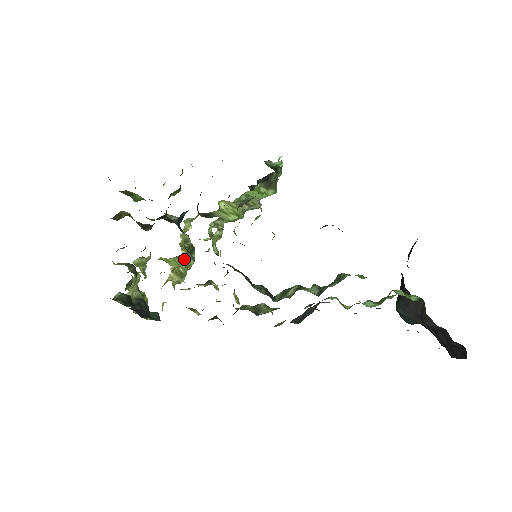
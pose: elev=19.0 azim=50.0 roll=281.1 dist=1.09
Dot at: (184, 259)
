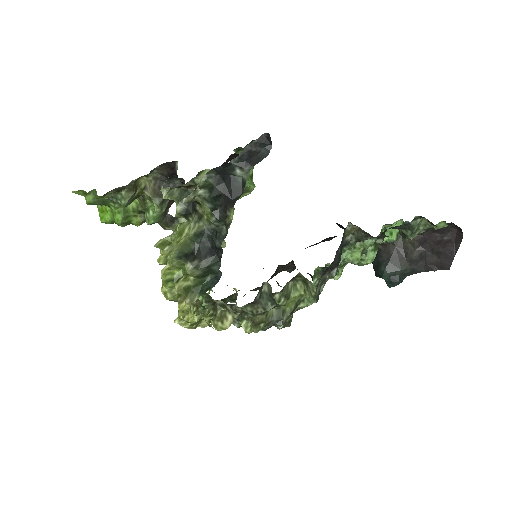
Dot at: occluded
